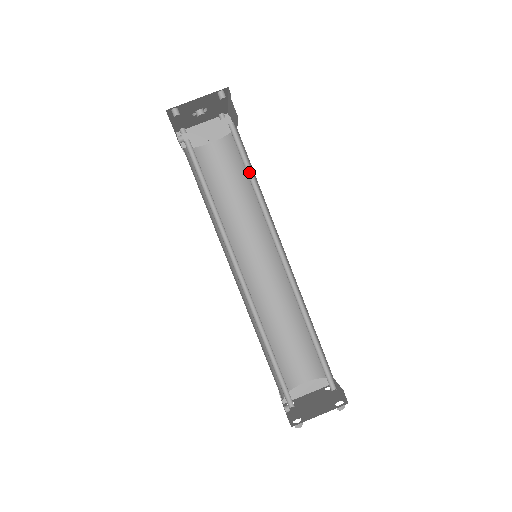
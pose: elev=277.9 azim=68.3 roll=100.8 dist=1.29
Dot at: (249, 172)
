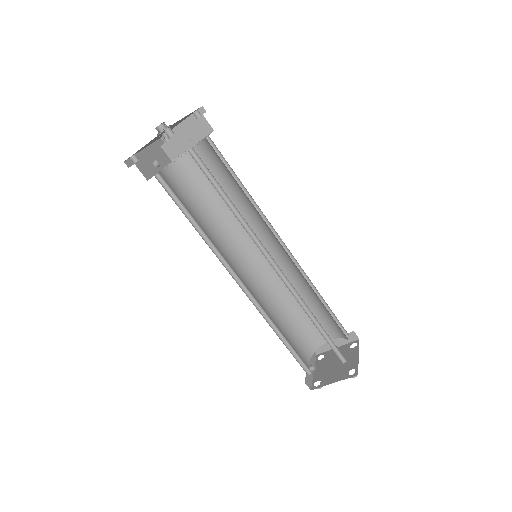
Dot at: (223, 192)
